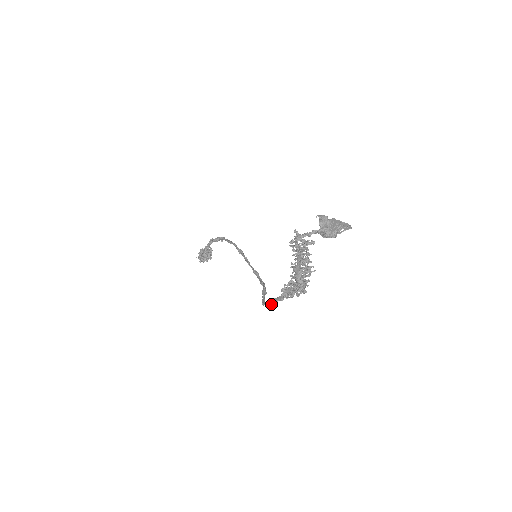
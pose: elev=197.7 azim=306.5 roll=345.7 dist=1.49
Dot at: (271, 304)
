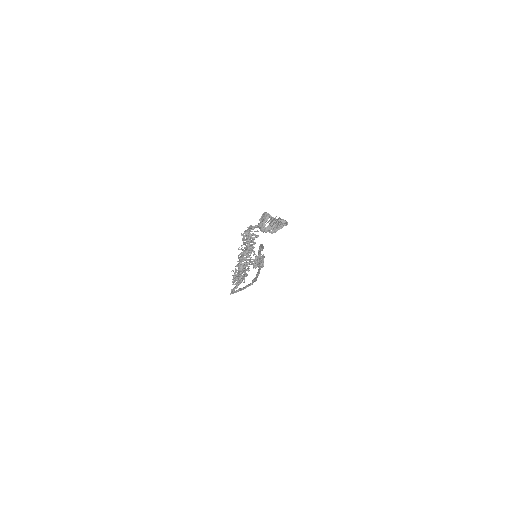
Dot at: (232, 291)
